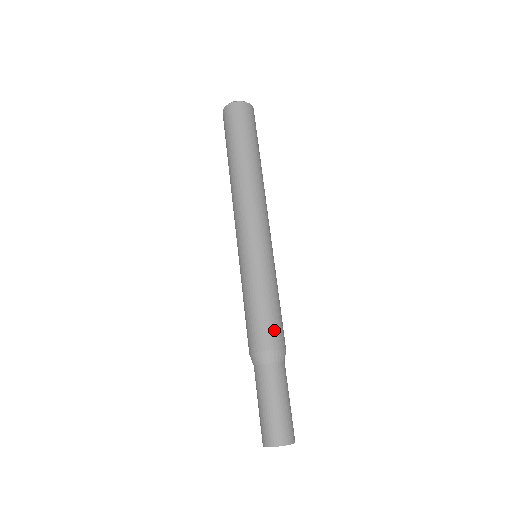
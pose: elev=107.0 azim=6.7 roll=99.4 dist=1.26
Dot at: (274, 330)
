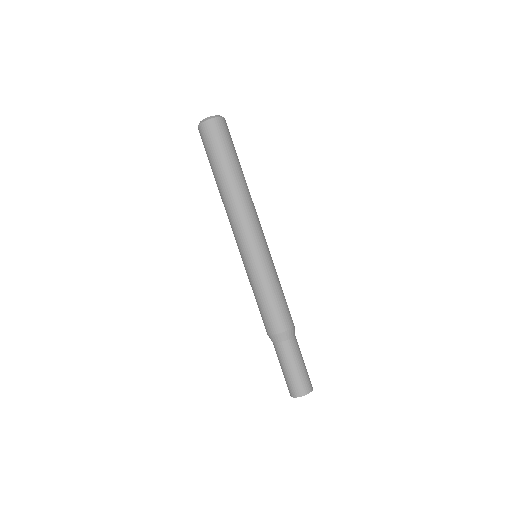
Dot at: (287, 314)
